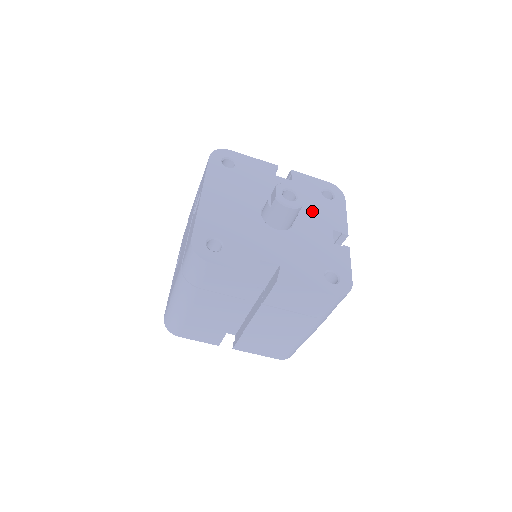
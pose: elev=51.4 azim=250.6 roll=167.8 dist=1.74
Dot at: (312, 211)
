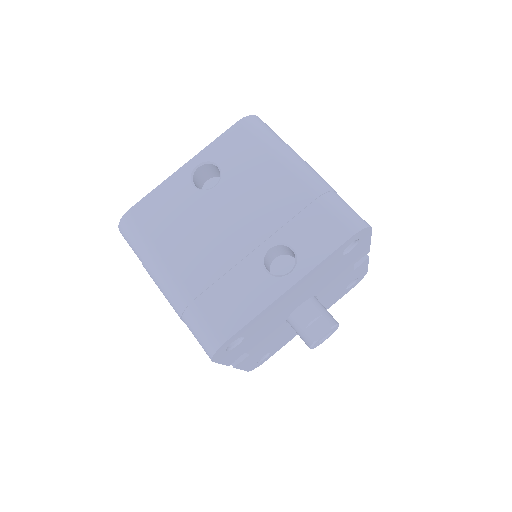
Dot at: (324, 302)
